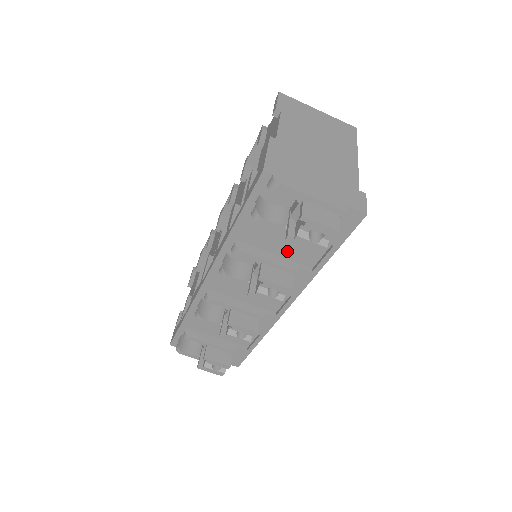
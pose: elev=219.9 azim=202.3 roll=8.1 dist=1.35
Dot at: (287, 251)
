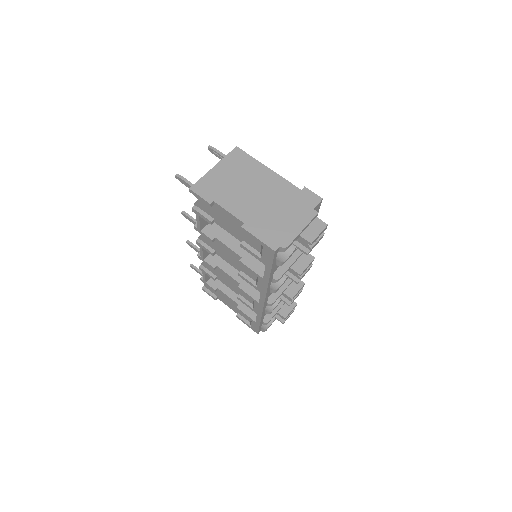
Dot at: occluded
